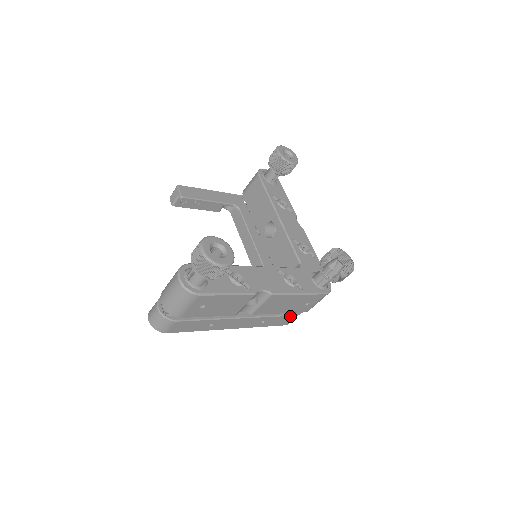
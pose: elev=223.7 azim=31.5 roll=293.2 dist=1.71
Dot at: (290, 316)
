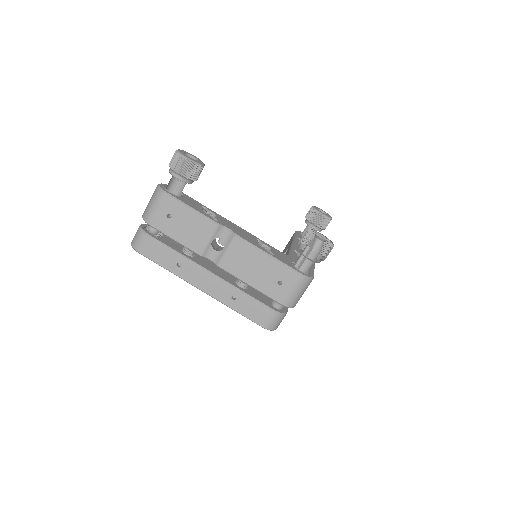
Dot at: (266, 307)
